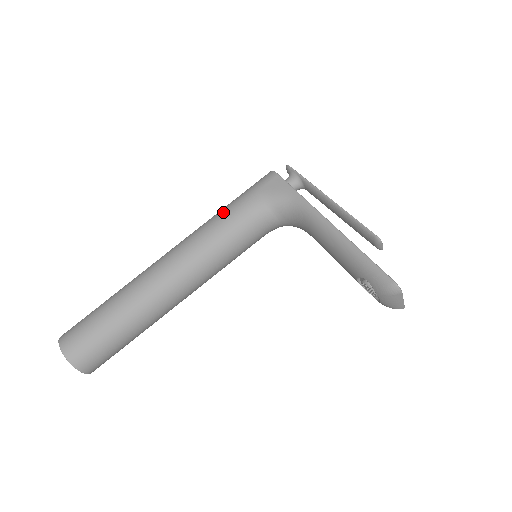
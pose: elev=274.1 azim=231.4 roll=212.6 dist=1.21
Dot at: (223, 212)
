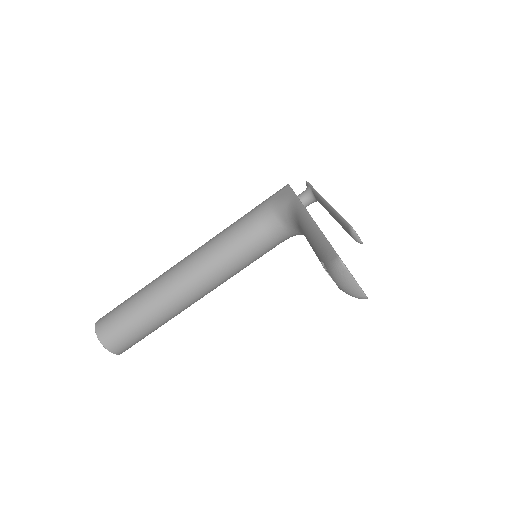
Dot at: (238, 219)
